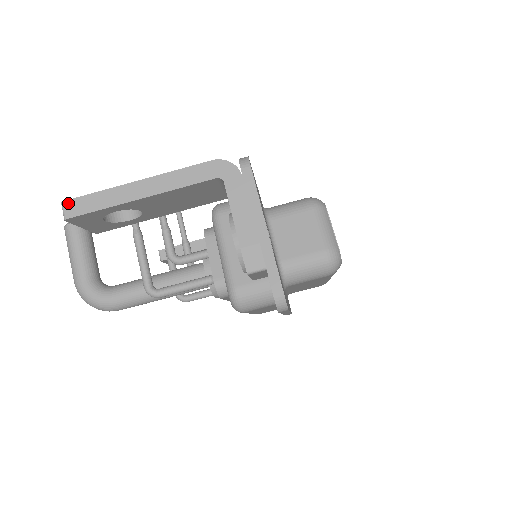
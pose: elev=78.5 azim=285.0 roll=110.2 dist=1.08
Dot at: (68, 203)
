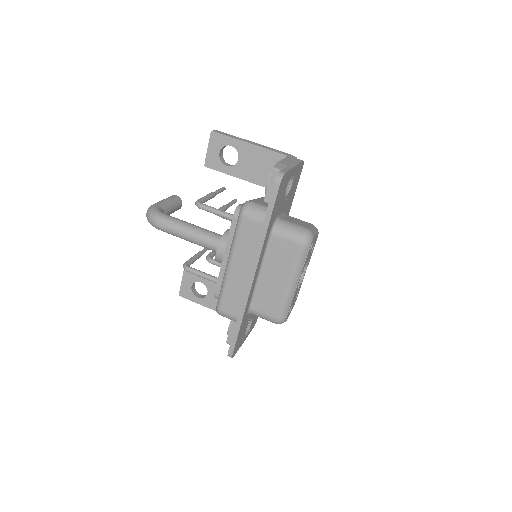
Dot at: (218, 131)
